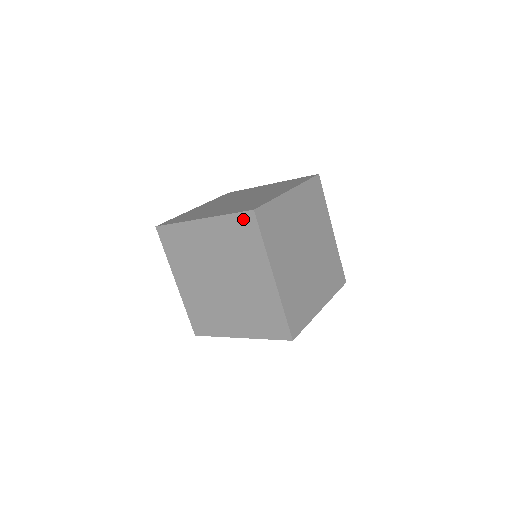
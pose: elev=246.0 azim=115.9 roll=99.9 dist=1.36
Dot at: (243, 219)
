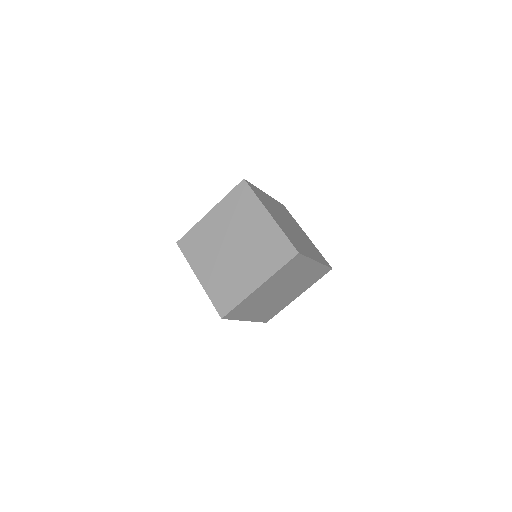
Dot at: occluded
